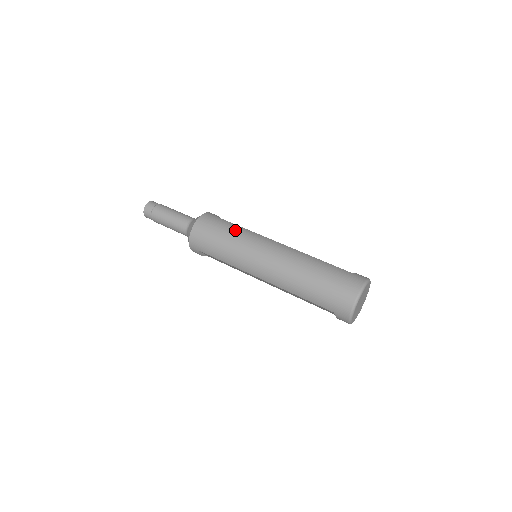
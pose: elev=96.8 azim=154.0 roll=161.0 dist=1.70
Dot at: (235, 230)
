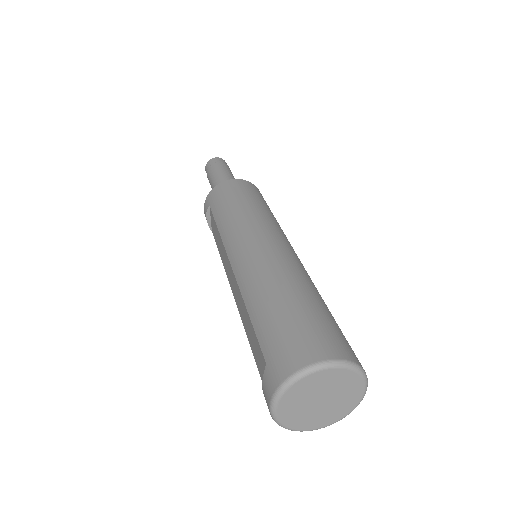
Dot at: (265, 209)
